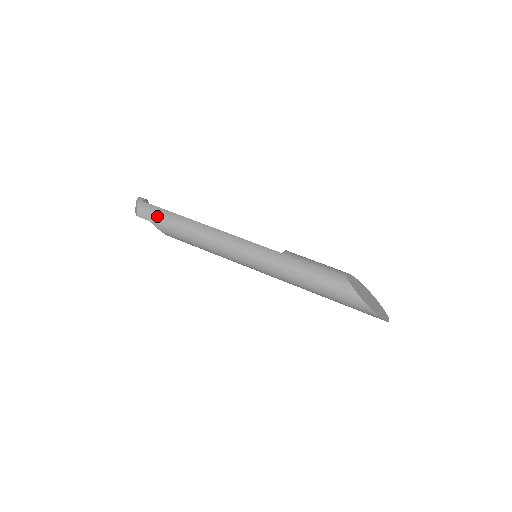
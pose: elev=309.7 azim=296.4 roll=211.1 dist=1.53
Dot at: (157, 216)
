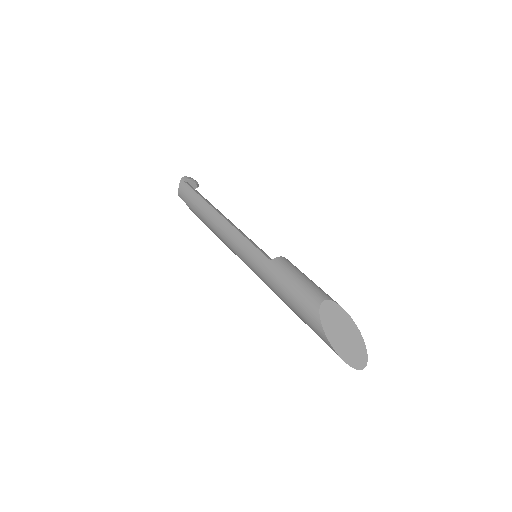
Dot at: (189, 199)
